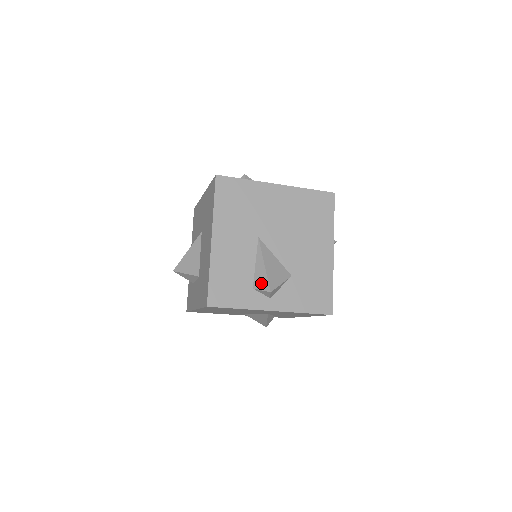
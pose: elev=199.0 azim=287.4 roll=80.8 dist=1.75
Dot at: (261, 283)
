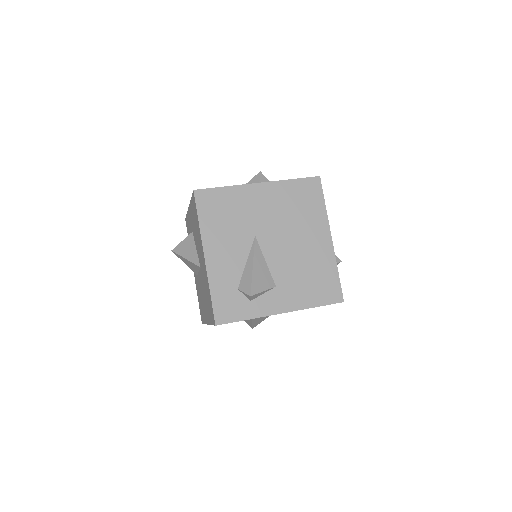
Dot at: (247, 323)
